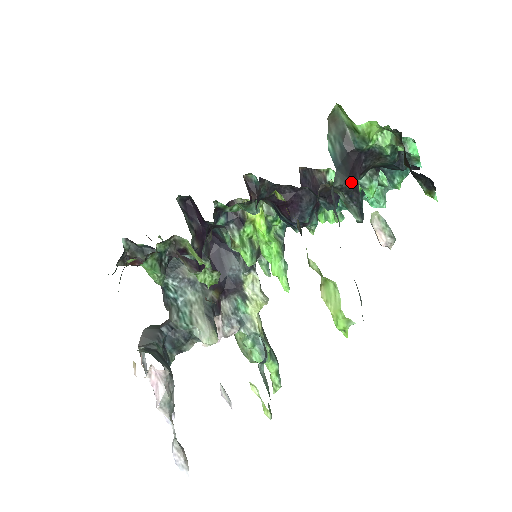
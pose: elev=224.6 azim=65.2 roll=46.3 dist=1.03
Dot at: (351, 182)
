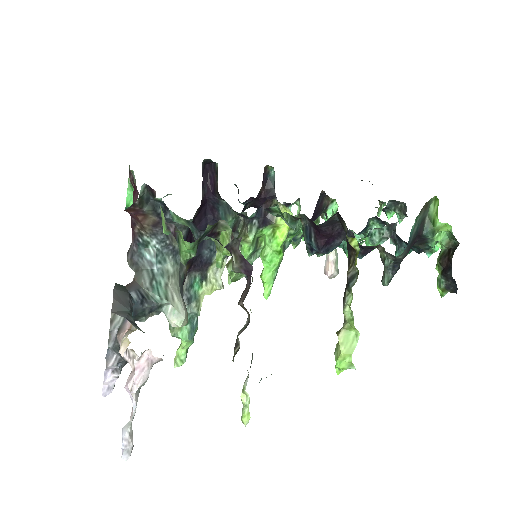
Dot at: (404, 257)
